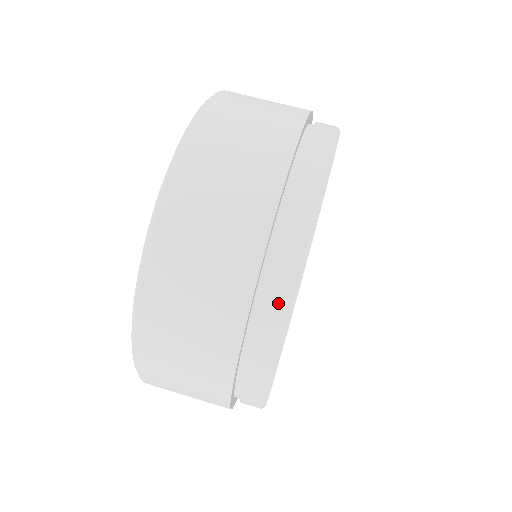
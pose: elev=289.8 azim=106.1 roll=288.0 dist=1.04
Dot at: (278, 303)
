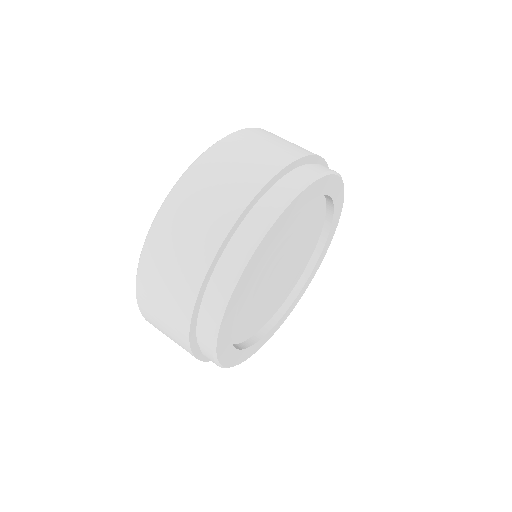
Dot at: (261, 221)
